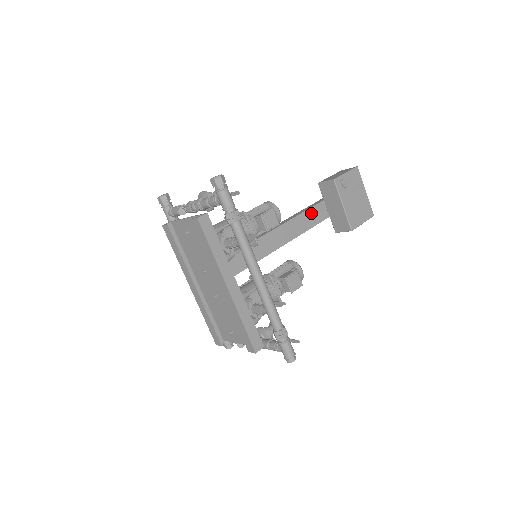
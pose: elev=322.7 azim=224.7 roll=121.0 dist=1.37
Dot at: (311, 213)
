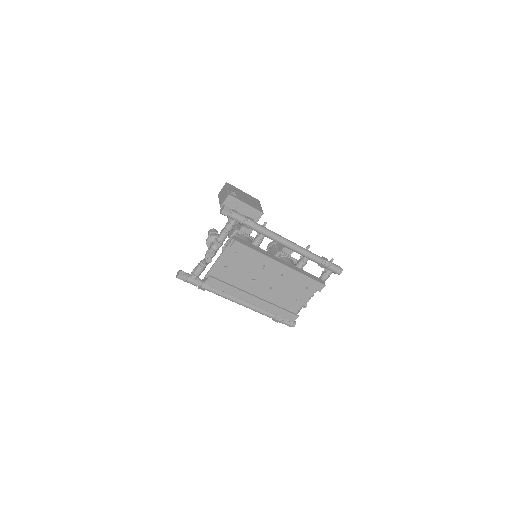
Dot at: occluded
